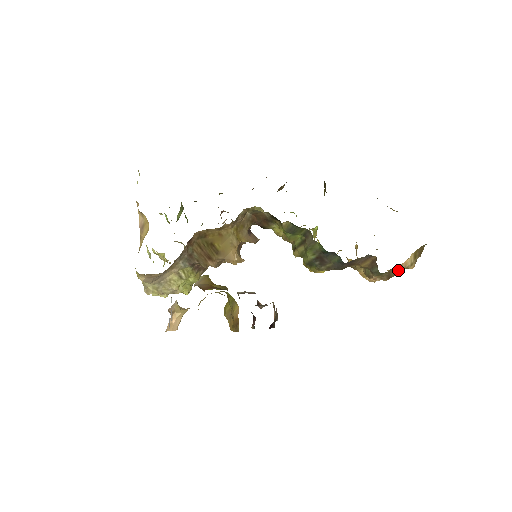
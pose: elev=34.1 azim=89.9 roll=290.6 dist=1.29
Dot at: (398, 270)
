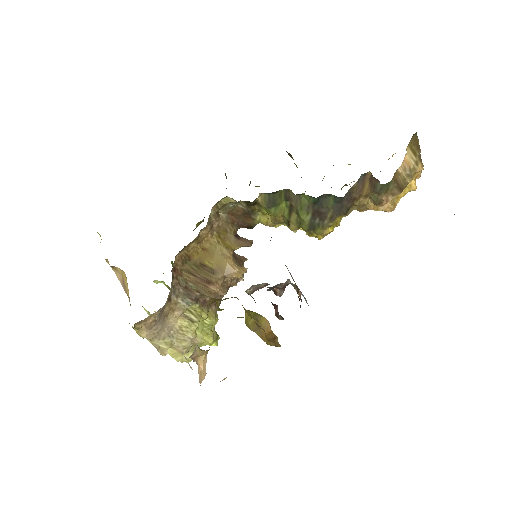
Dot at: (404, 175)
